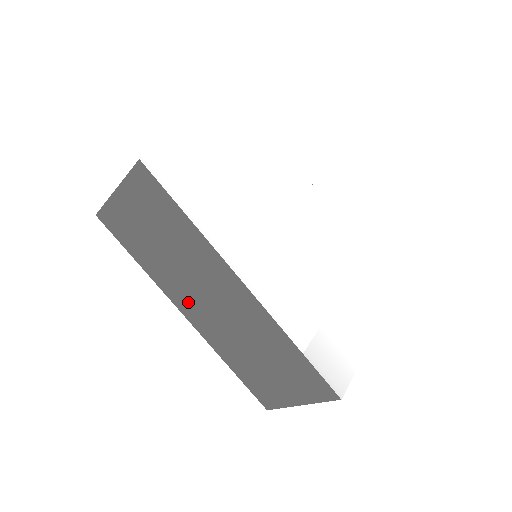
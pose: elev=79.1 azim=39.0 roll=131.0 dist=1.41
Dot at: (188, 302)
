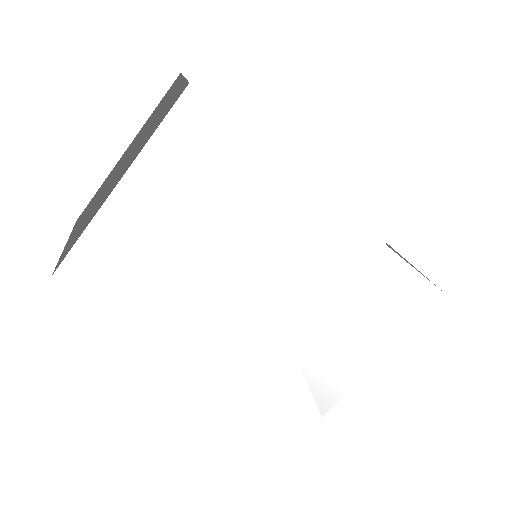
Dot at: occluded
